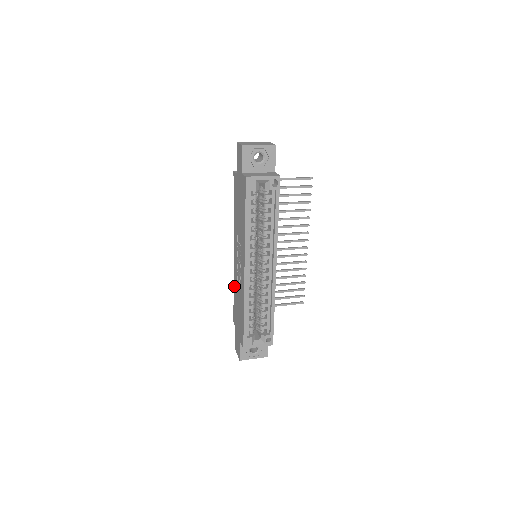
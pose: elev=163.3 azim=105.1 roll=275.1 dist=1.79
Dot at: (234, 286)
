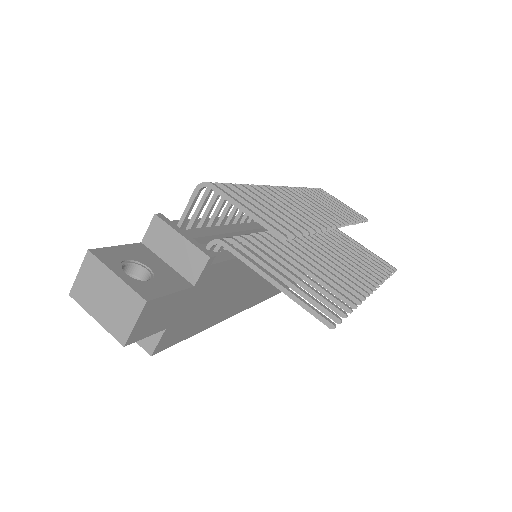
Dot at: occluded
